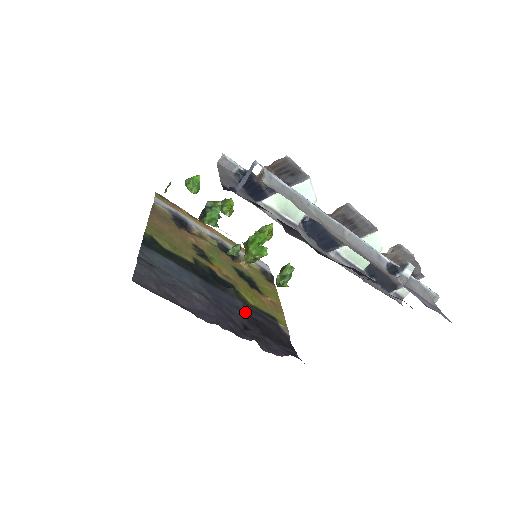
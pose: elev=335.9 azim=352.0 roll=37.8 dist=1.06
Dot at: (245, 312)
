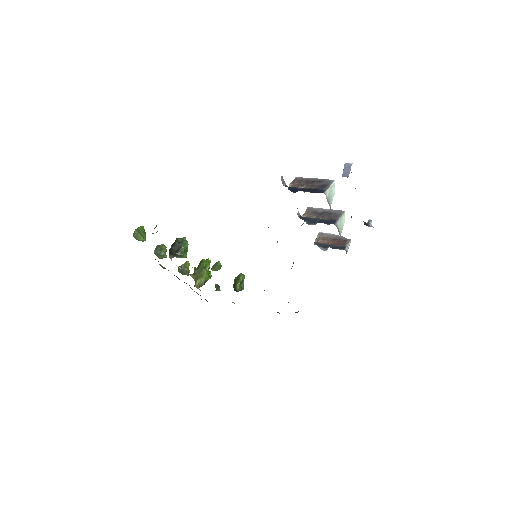
Dot at: occluded
